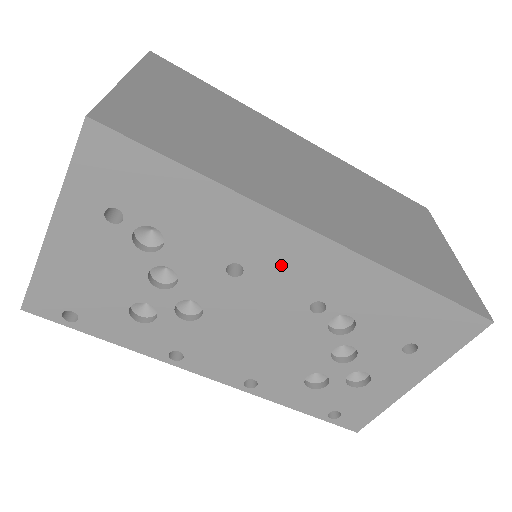
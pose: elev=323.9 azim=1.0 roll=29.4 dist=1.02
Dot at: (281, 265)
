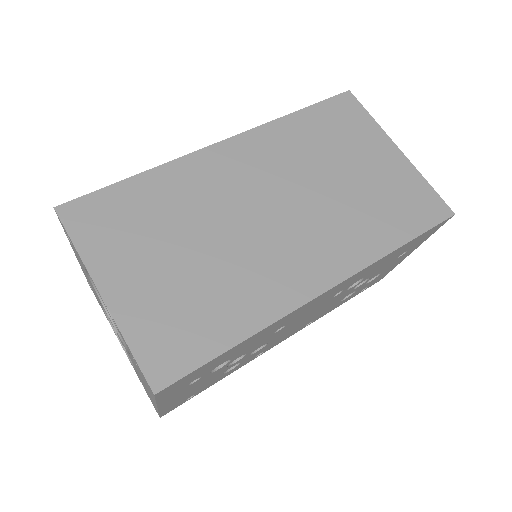
Dot at: (308, 309)
